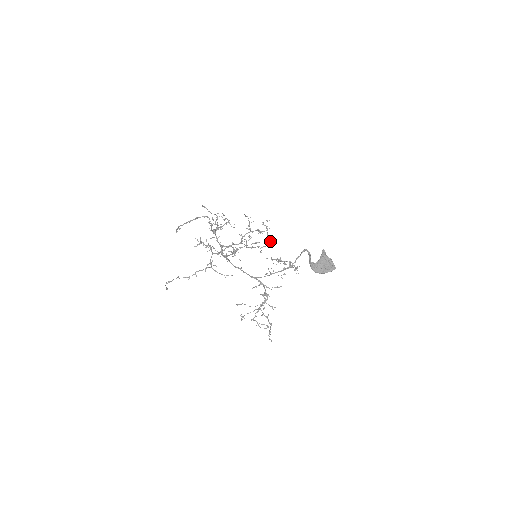
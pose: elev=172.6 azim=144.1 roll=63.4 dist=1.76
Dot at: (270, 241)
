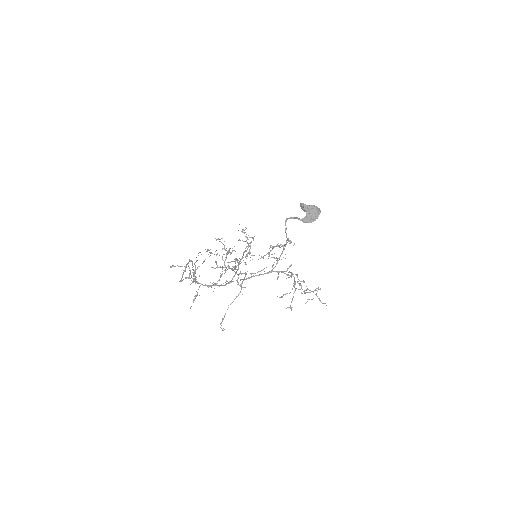
Dot at: occluded
